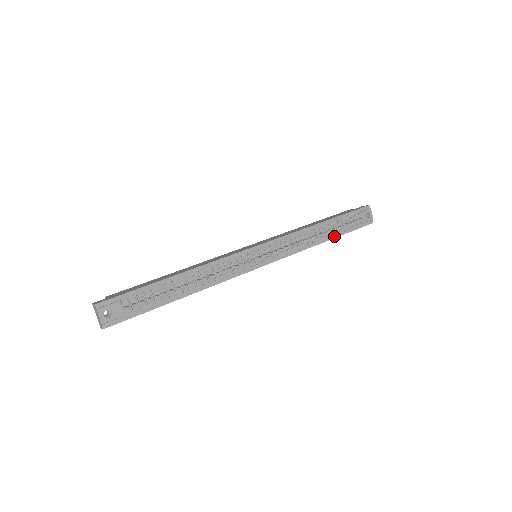
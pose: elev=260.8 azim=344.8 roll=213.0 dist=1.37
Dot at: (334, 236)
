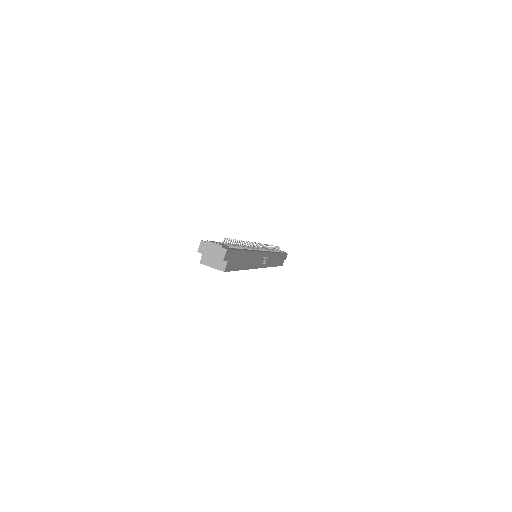
Dot at: occluded
